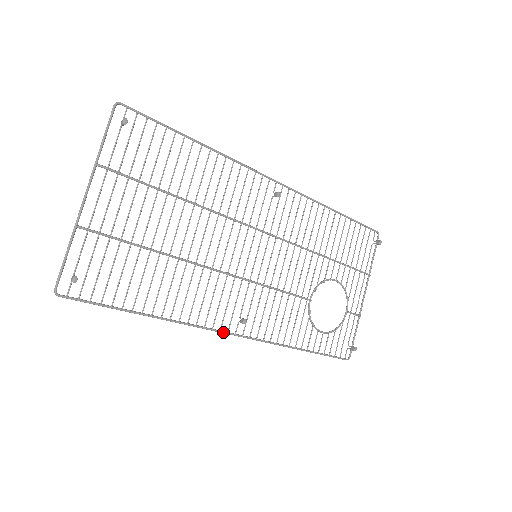
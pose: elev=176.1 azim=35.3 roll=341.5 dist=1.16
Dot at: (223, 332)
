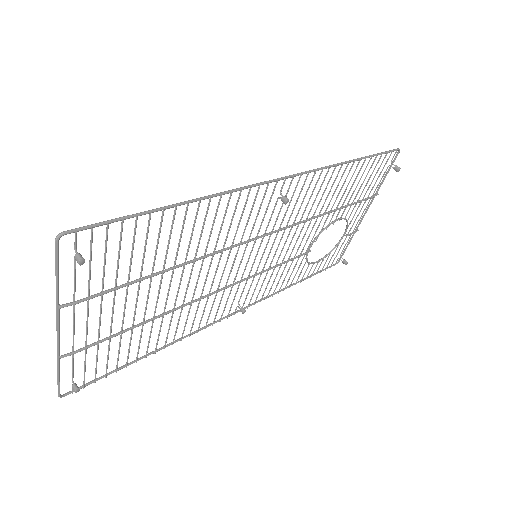
Dot at: occluded
